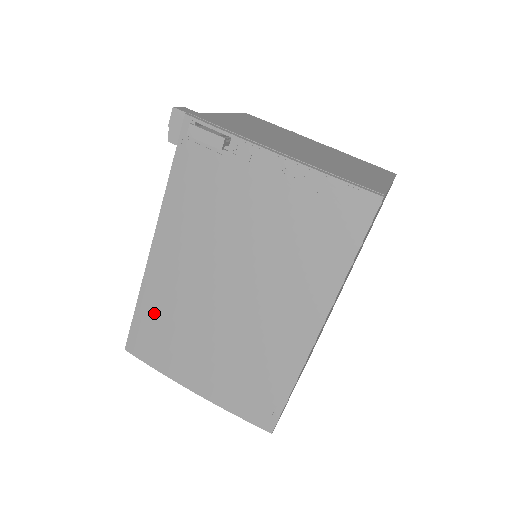
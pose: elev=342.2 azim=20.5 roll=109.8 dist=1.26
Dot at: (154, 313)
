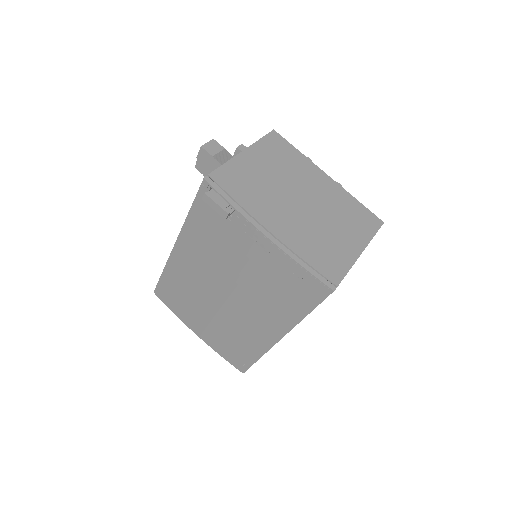
Dot at: (174, 283)
